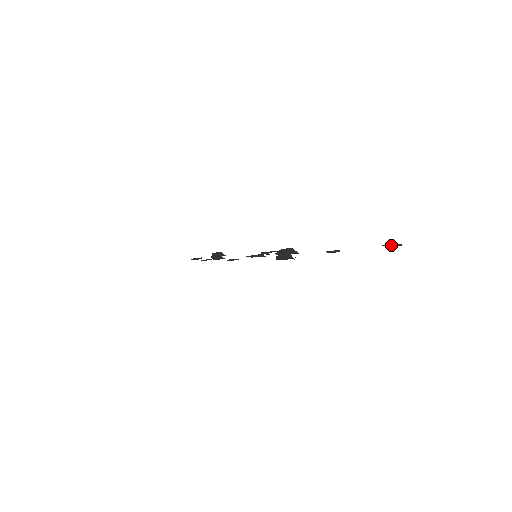
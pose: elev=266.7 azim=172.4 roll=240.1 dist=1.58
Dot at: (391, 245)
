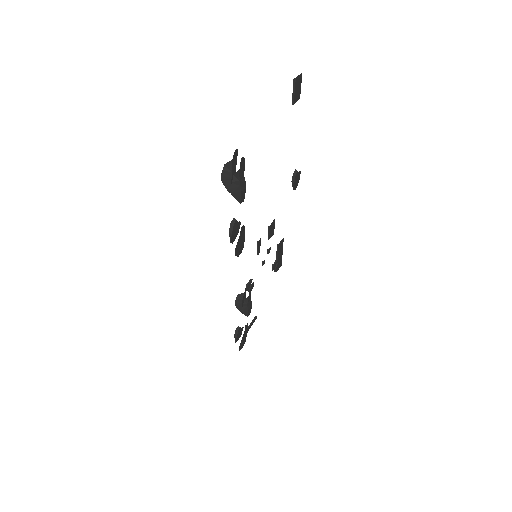
Dot at: (293, 92)
